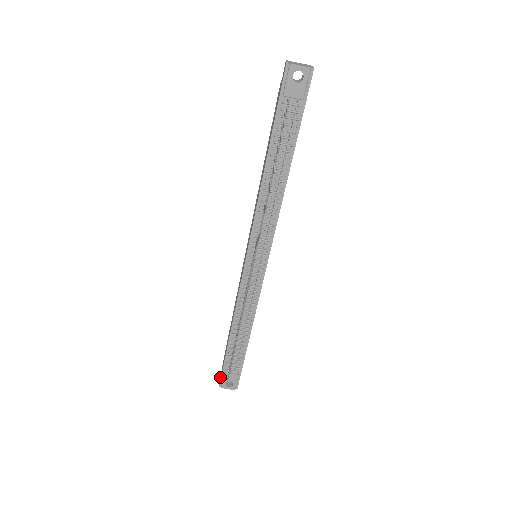
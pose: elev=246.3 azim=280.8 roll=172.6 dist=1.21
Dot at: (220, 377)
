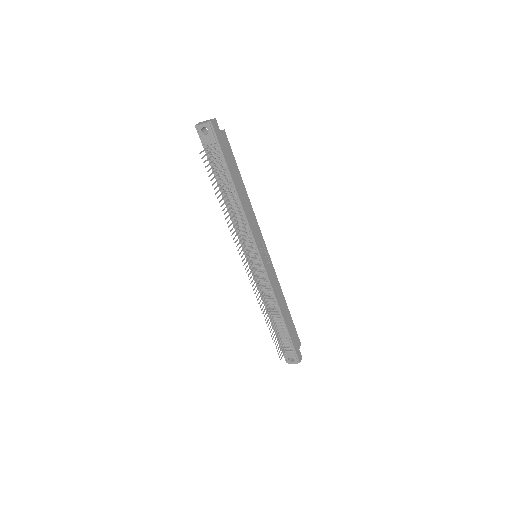
Dot at: occluded
